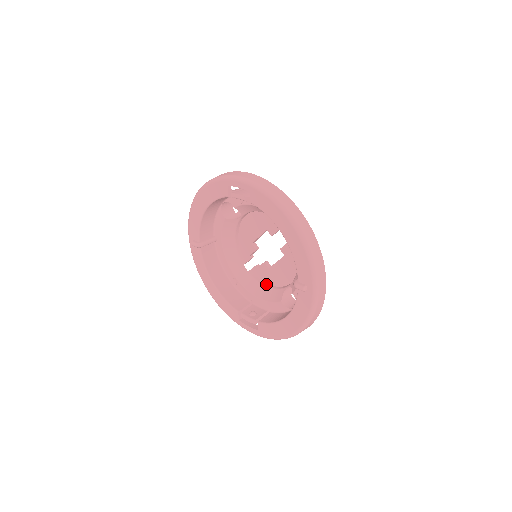
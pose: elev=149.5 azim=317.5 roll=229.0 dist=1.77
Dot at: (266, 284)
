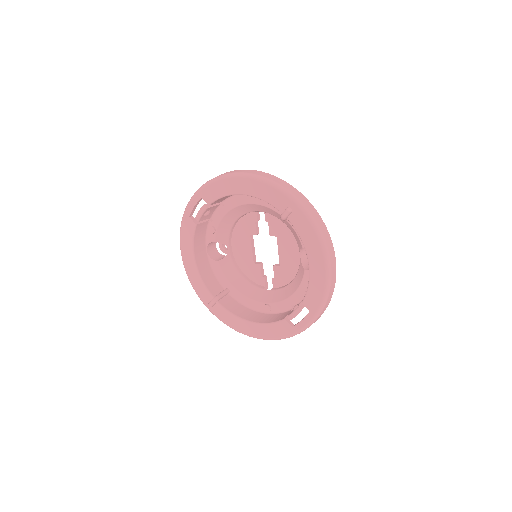
Dot at: (290, 282)
